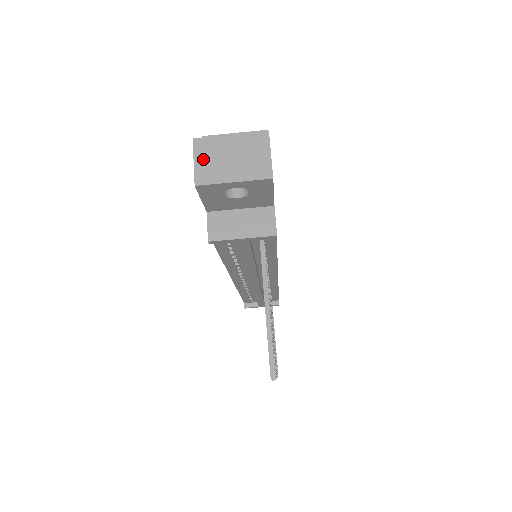
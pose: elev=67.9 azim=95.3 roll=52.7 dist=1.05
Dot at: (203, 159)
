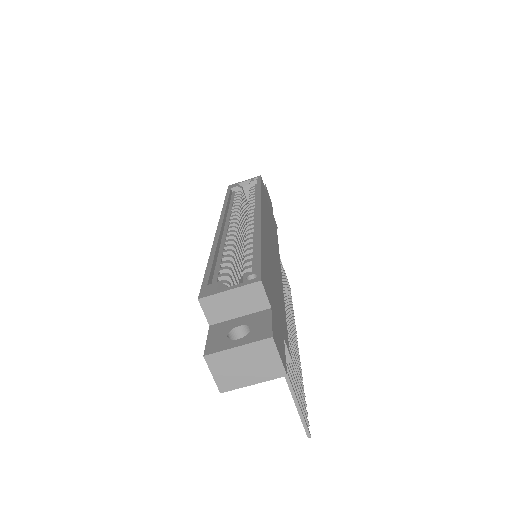
Dot at: (220, 372)
